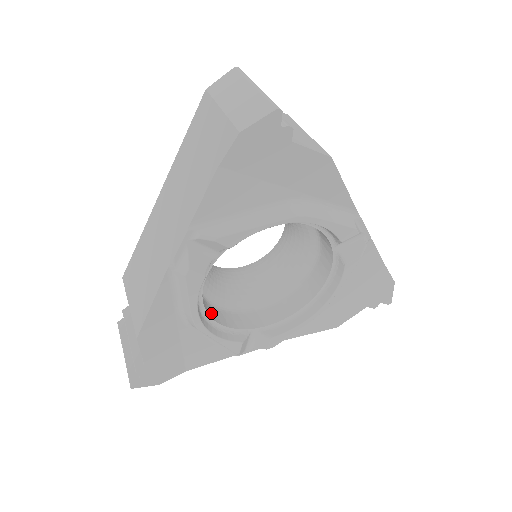
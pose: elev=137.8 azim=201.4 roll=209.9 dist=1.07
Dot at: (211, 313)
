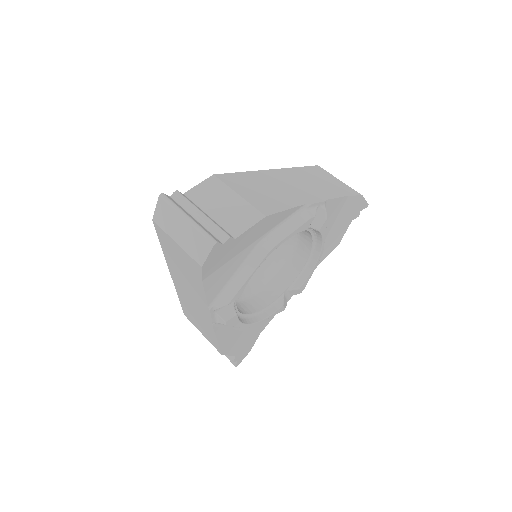
Dot at: (252, 308)
